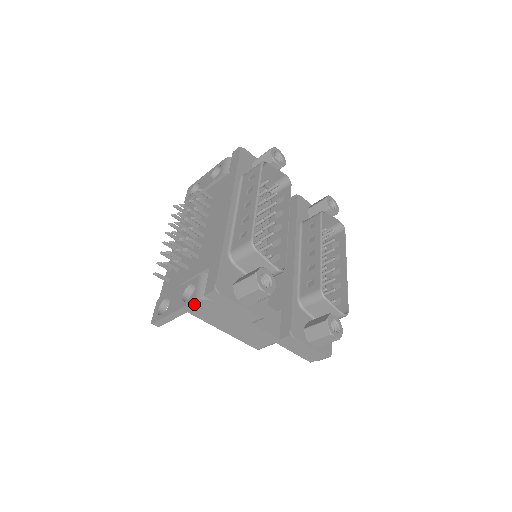
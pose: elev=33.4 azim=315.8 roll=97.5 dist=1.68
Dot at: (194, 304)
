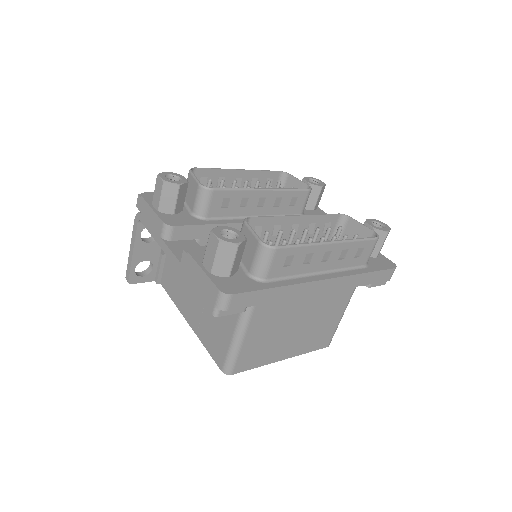
Dot at: (135, 225)
